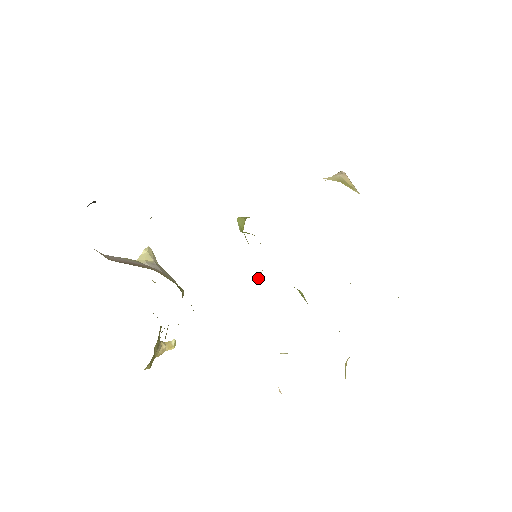
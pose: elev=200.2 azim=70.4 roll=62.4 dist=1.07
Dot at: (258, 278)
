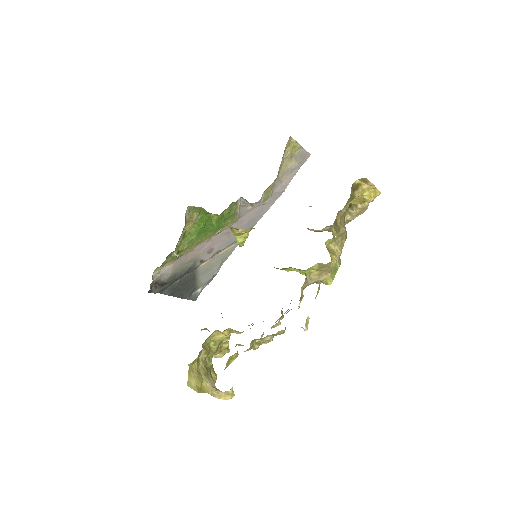
Dot at: occluded
